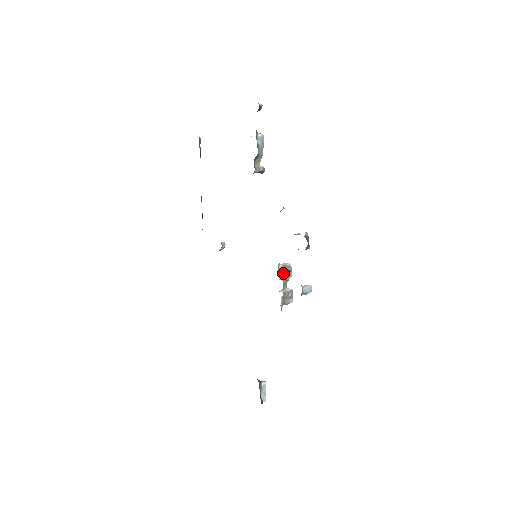
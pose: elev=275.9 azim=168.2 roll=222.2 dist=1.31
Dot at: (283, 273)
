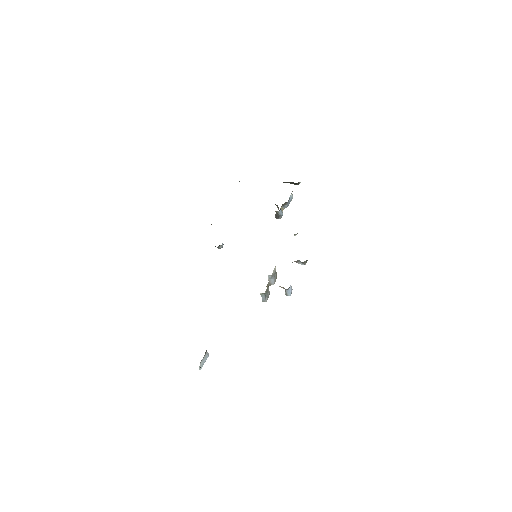
Dot at: (274, 274)
